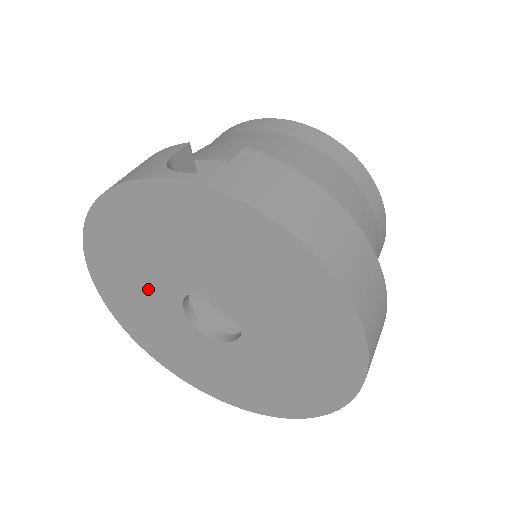
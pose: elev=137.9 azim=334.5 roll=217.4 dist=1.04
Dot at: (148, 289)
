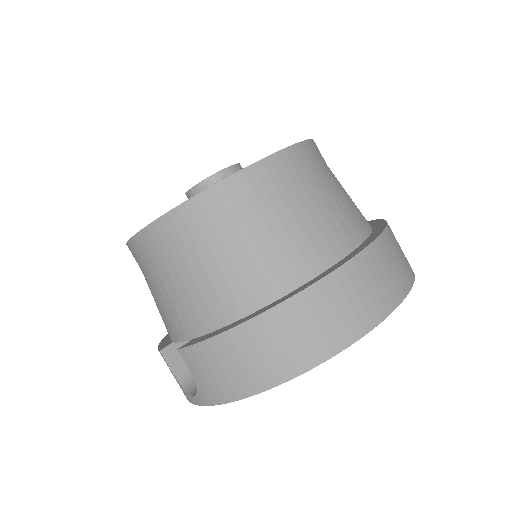
Dot at: occluded
